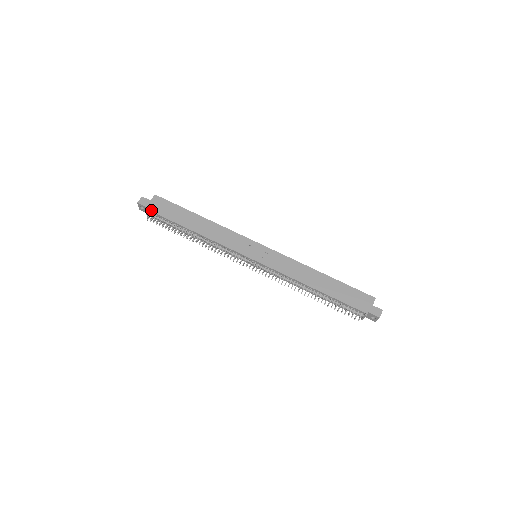
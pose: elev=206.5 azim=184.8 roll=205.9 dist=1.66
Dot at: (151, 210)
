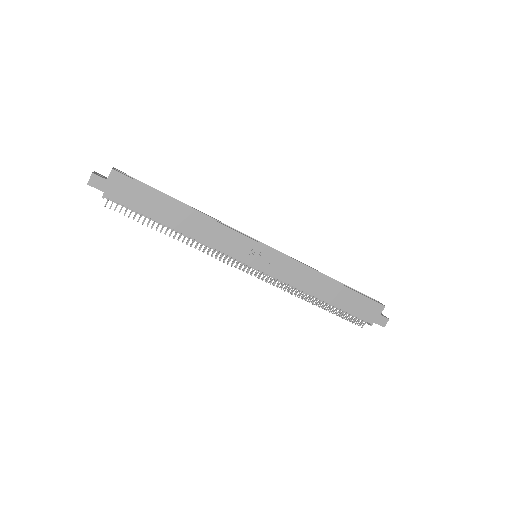
Dot at: (110, 197)
